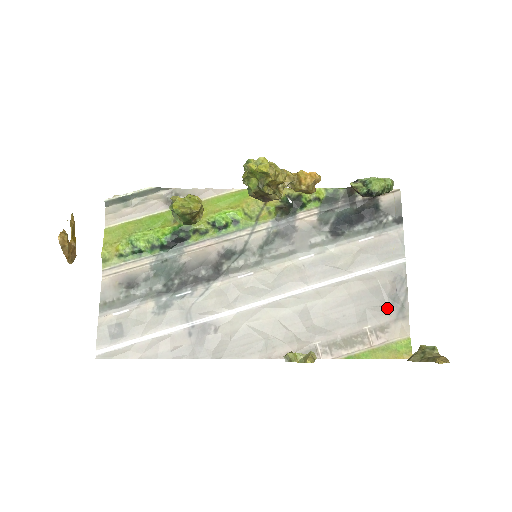
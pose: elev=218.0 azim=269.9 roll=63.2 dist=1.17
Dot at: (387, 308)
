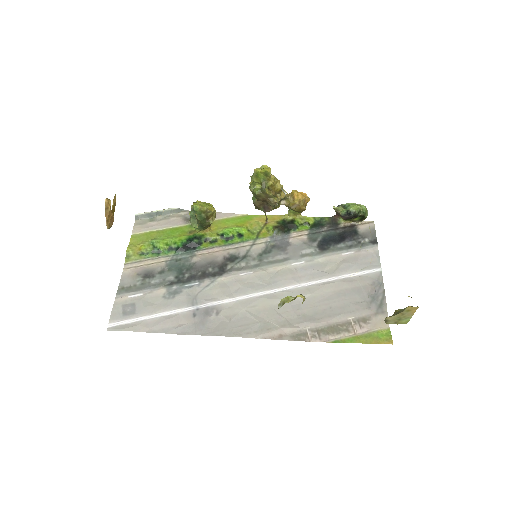
Dot at: (368, 304)
